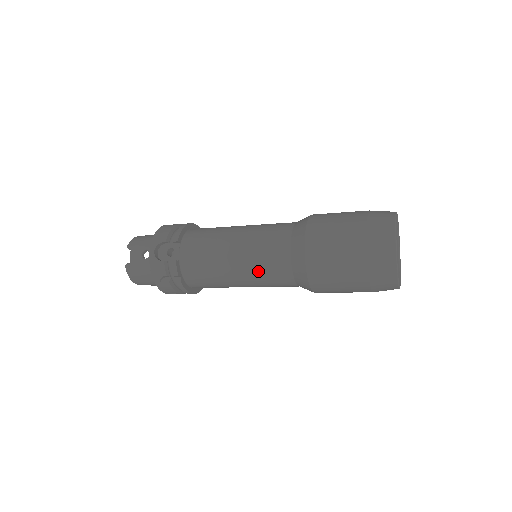
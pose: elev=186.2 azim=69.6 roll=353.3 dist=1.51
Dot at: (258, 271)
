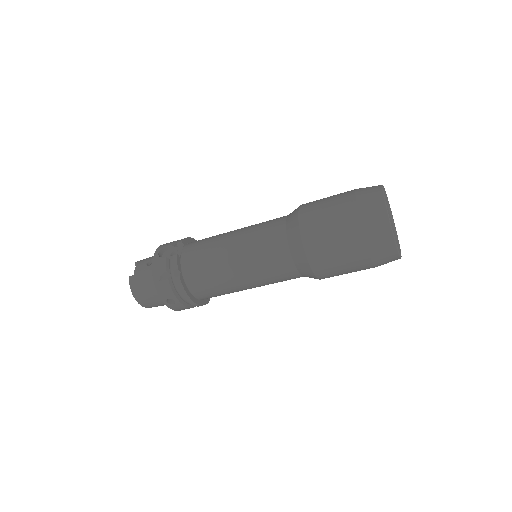
Dot at: (255, 251)
